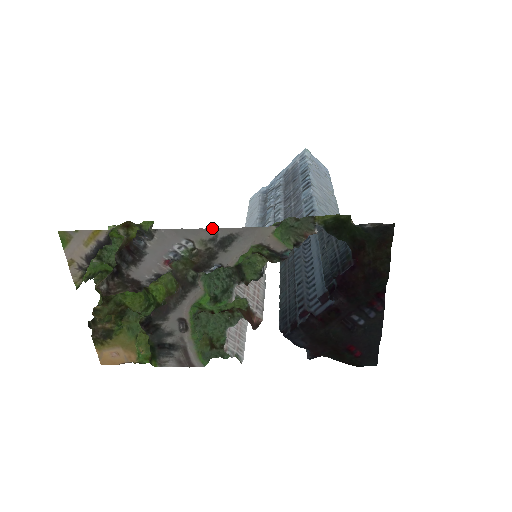
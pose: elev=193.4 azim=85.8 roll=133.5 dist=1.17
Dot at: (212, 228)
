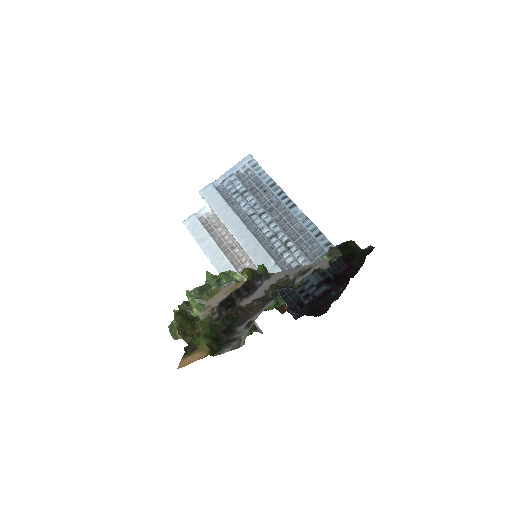
Dot at: (304, 266)
